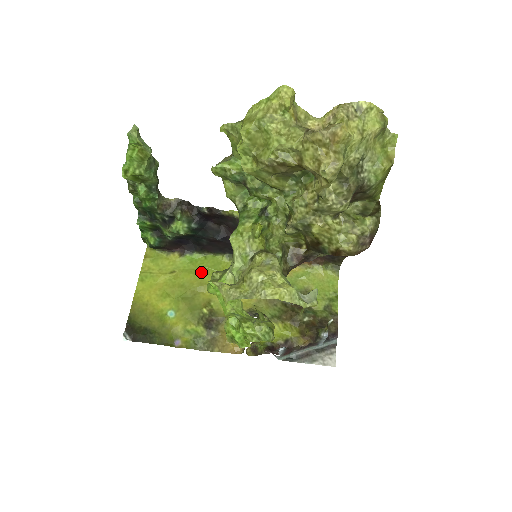
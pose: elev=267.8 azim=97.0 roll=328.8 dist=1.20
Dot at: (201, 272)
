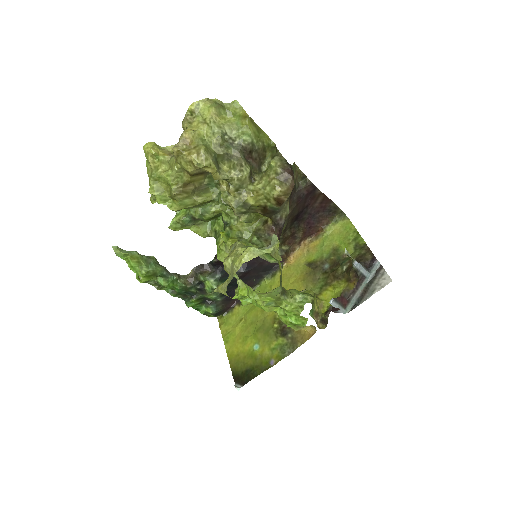
Dot at: occluded
